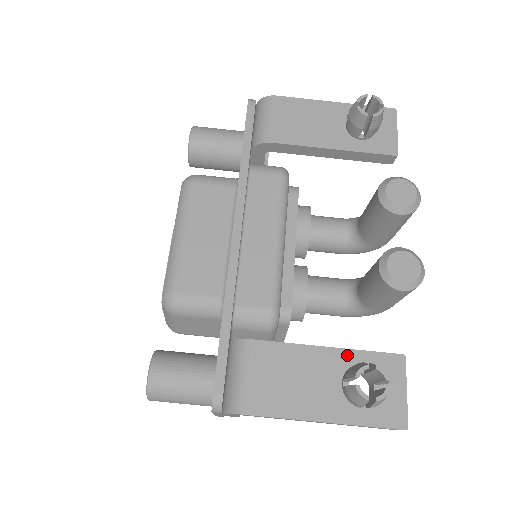
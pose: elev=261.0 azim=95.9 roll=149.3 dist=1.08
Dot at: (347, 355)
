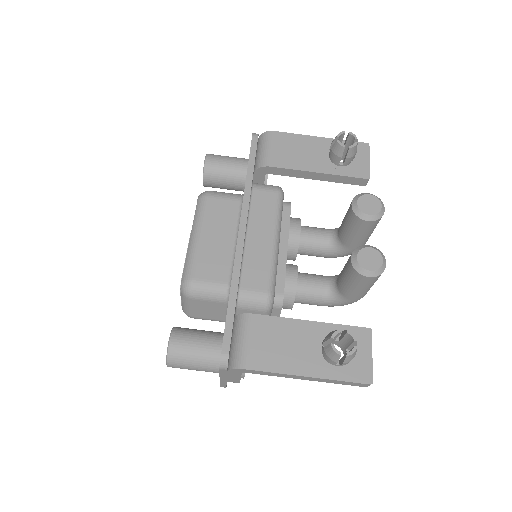
Dot at: (326, 327)
